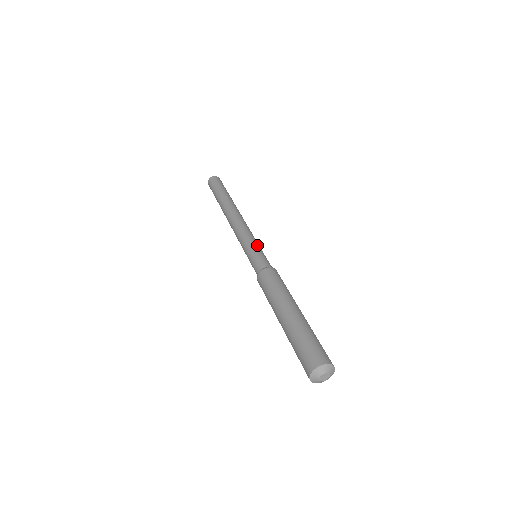
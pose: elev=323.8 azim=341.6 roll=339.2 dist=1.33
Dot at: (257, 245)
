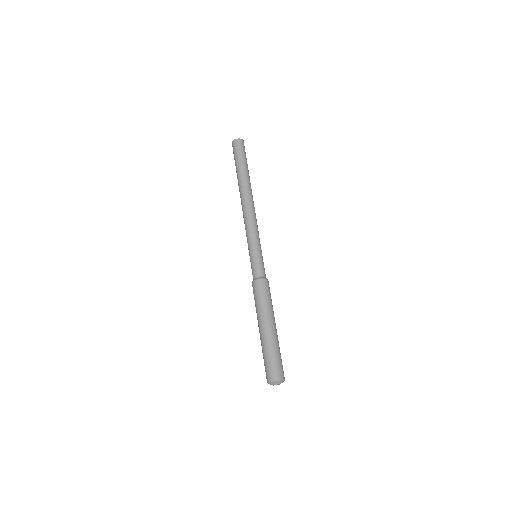
Dot at: occluded
